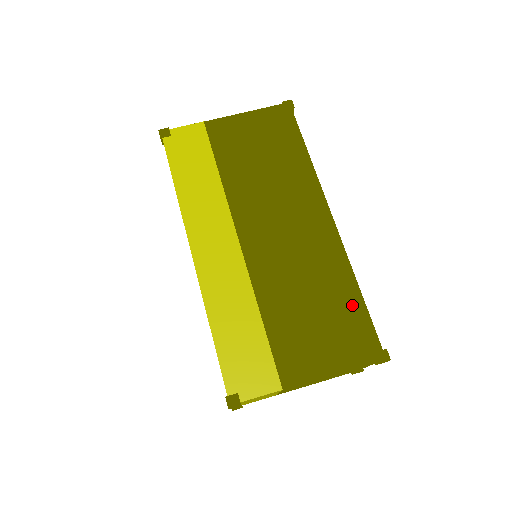
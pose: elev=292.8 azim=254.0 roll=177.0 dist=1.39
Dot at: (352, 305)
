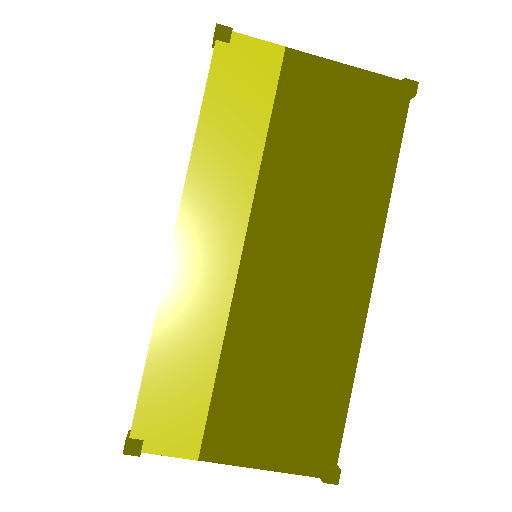
Dot at: (333, 401)
